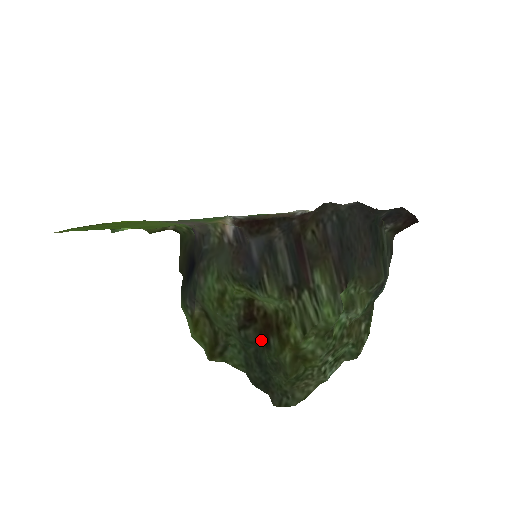
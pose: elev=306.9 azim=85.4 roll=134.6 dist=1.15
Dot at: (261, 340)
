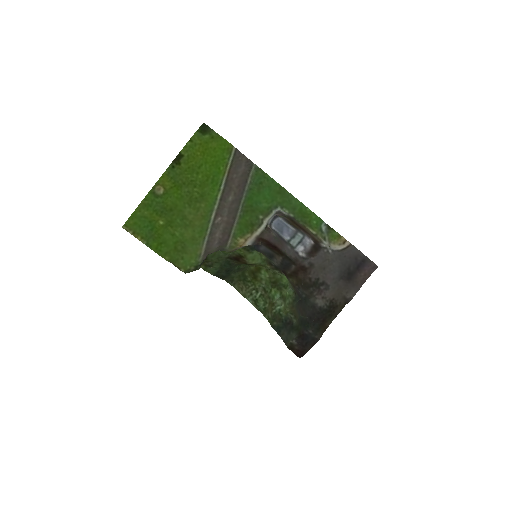
Dot at: (238, 263)
